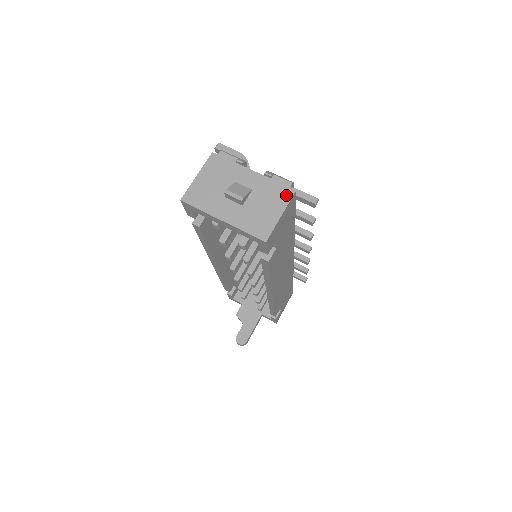
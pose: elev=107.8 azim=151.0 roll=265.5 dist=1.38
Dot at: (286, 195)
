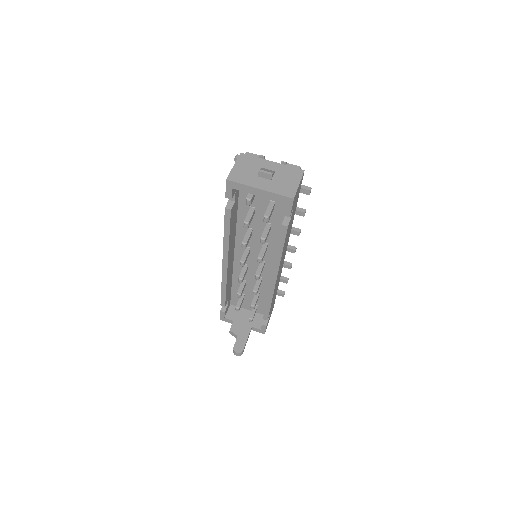
Dot at: (299, 173)
